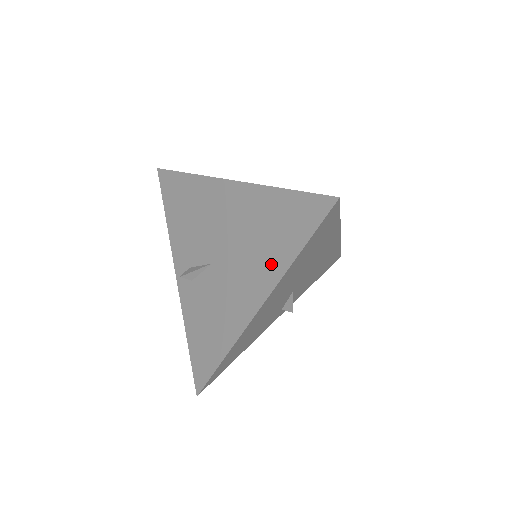
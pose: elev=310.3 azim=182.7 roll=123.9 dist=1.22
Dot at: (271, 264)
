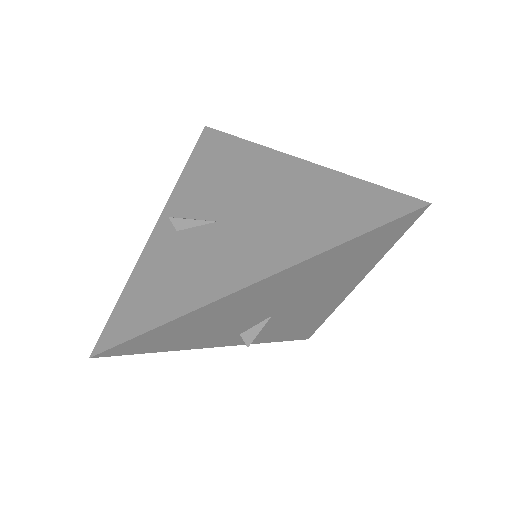
Dot at: (302, 241)
